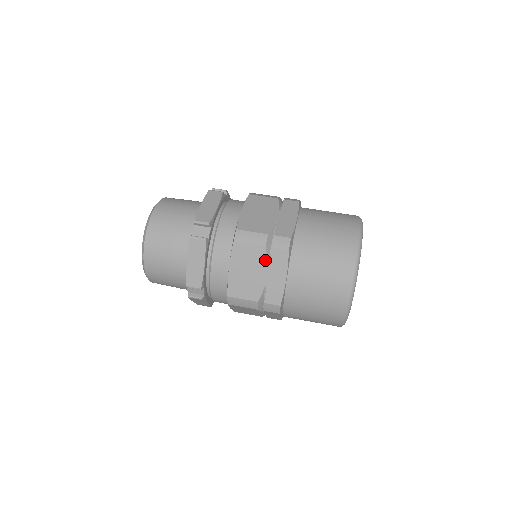
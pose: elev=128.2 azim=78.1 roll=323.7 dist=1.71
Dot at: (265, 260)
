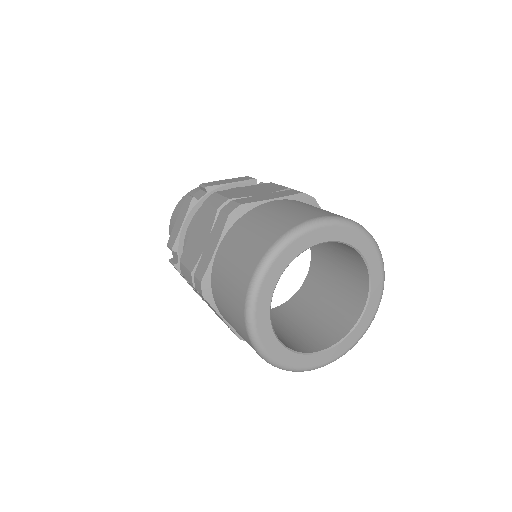
Dot at: (277, 191)
